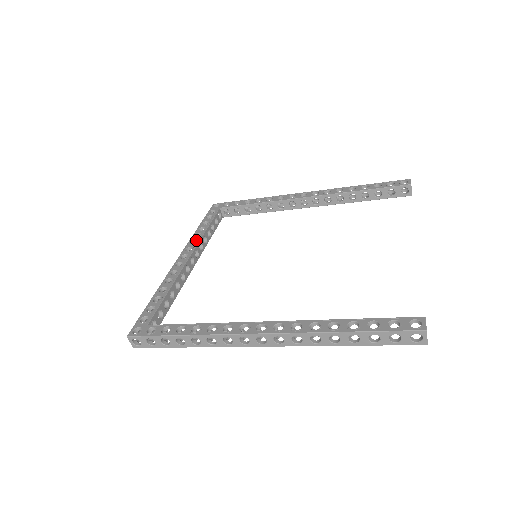
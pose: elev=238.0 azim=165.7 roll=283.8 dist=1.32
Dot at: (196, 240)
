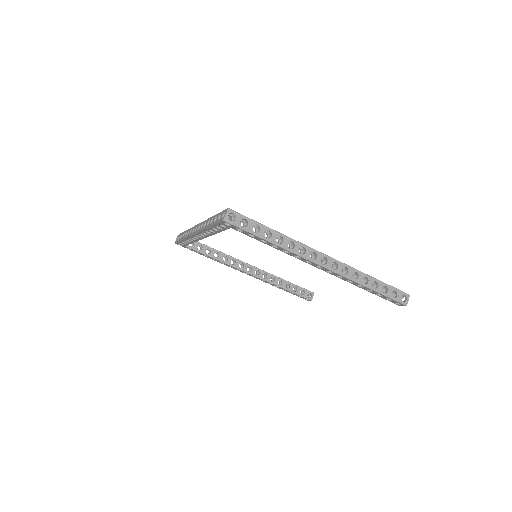
Dot at: occluded
